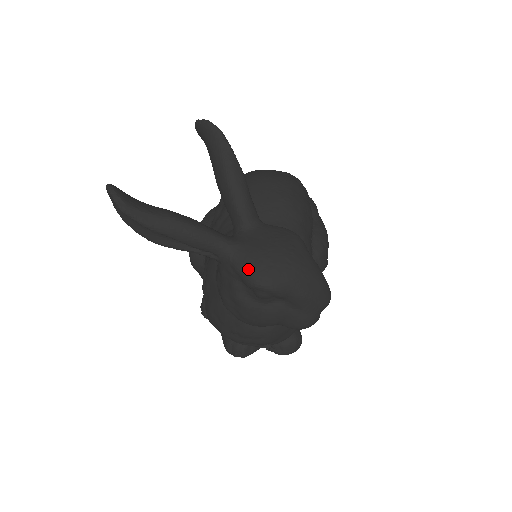
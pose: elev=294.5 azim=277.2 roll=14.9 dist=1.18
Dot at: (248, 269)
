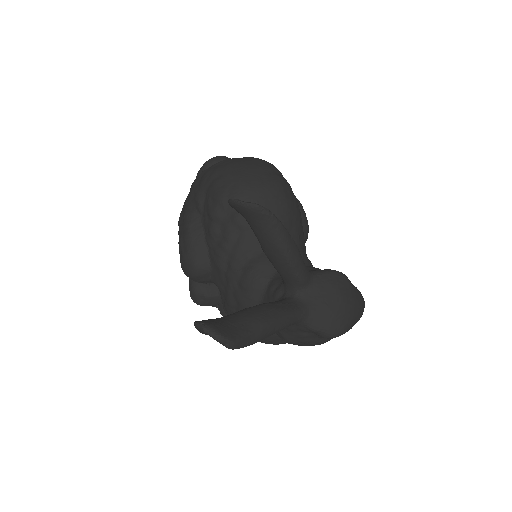
Dot at: (324, 328)
